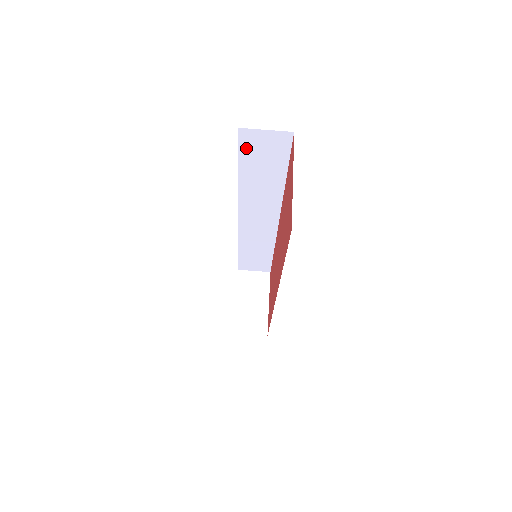
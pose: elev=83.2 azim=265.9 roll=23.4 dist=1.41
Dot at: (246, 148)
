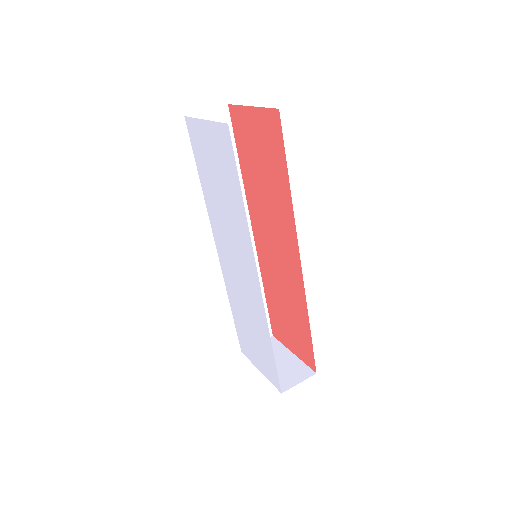
Dot at: occluded
